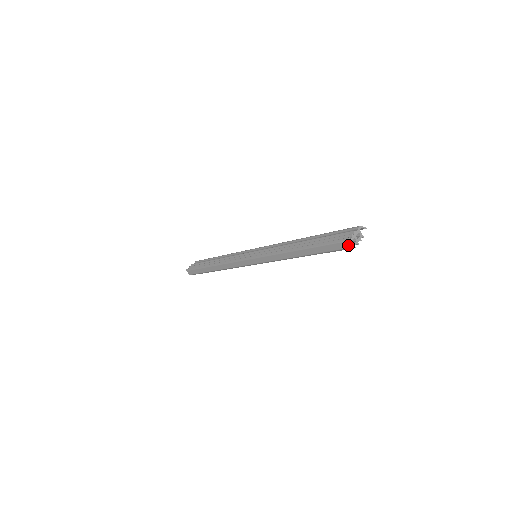
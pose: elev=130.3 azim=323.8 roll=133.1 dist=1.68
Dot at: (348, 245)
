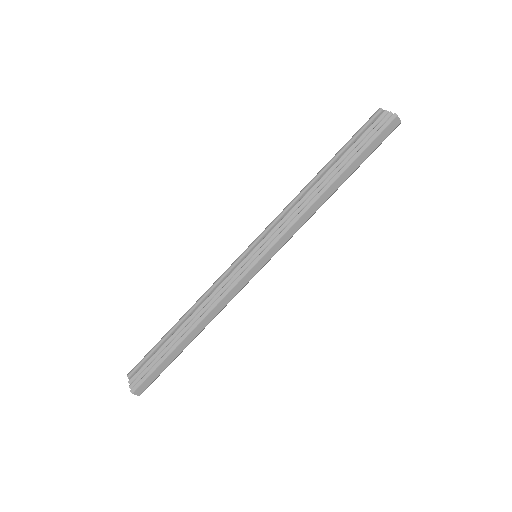
Dot at: (396, 122)
